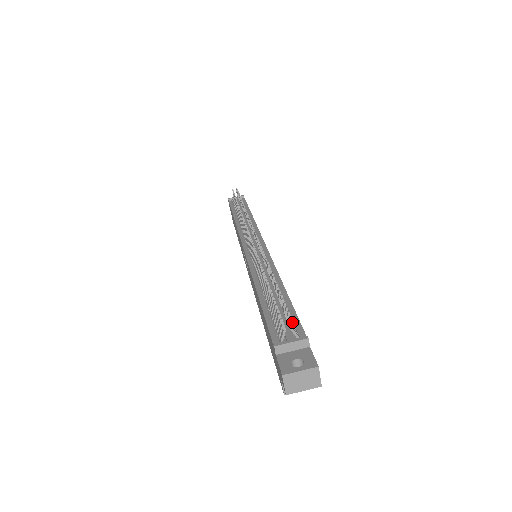
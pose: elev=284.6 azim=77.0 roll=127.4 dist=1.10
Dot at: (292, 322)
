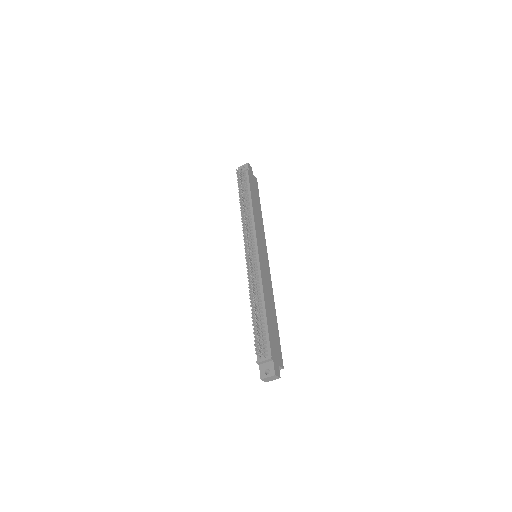
Dot at: (265, 343)
